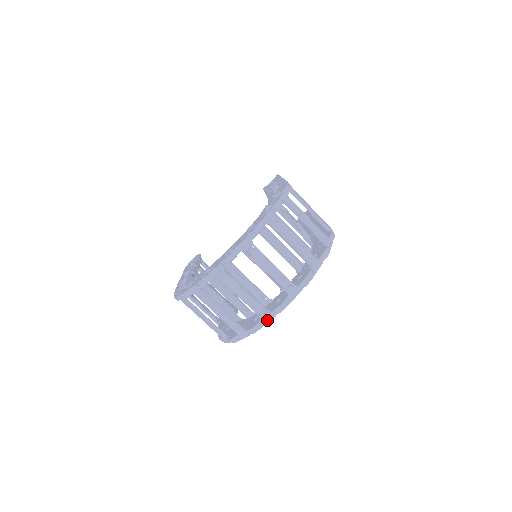
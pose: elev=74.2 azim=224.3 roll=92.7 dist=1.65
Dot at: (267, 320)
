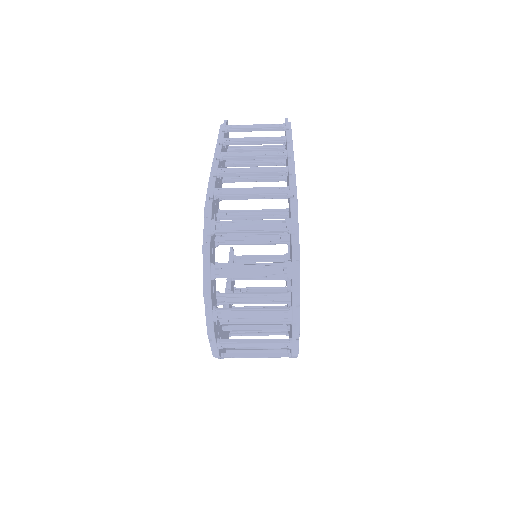
Dot at: (295, 347)
